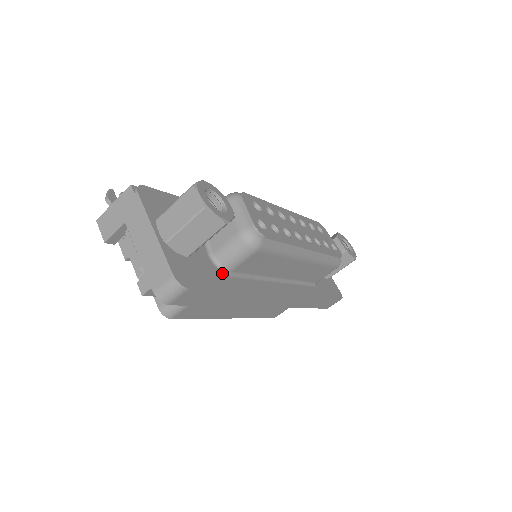
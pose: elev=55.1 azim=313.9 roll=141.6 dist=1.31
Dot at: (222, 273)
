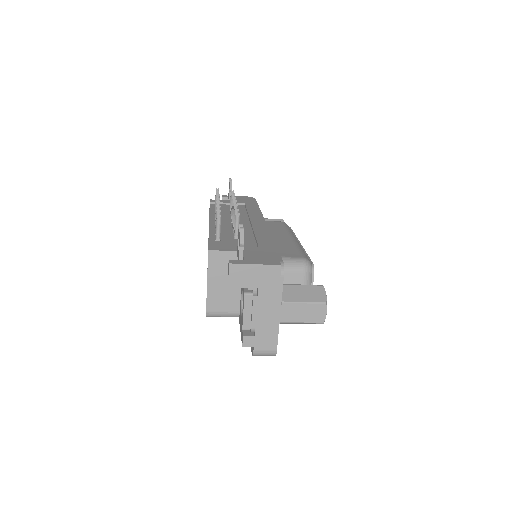
Dot at: occluded
